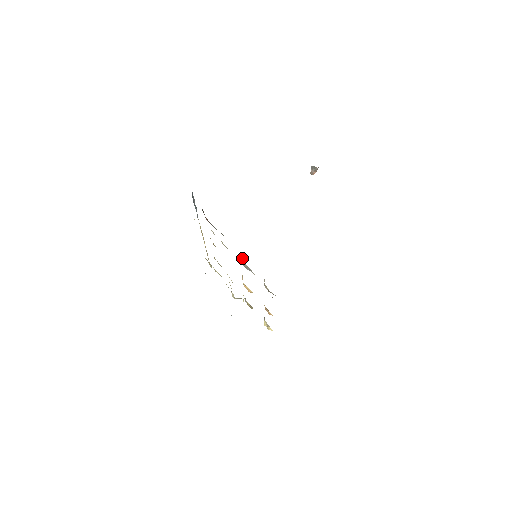
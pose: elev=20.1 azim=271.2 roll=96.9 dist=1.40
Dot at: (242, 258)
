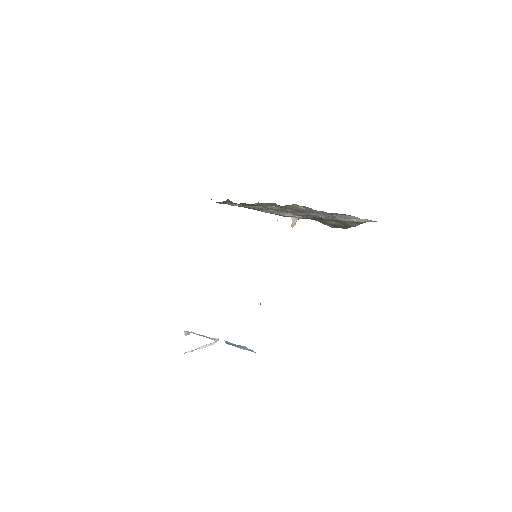
Dot at: occluded
